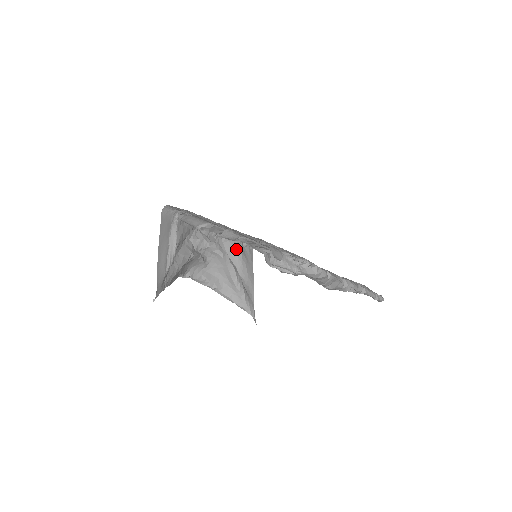
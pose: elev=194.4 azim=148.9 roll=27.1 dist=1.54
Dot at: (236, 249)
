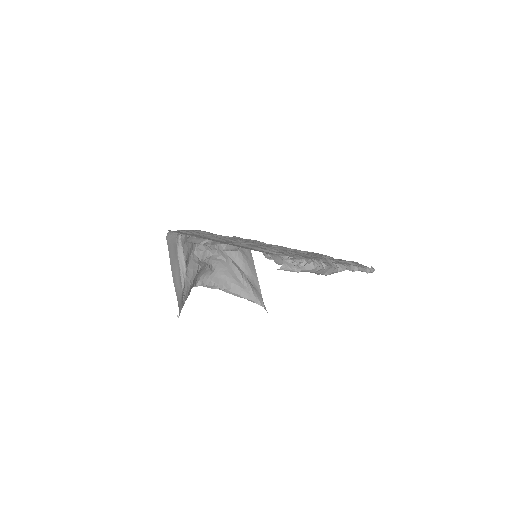
Dot at: occluded
